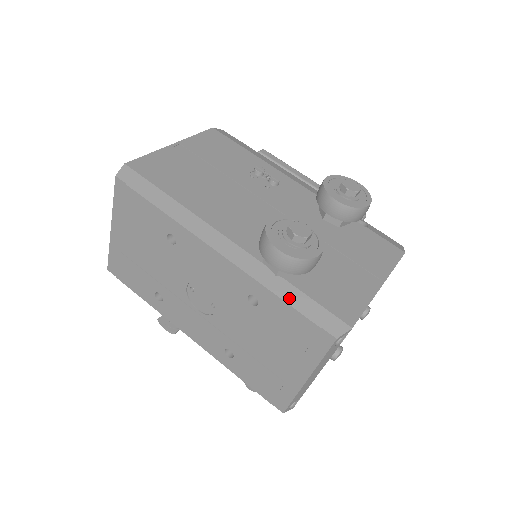
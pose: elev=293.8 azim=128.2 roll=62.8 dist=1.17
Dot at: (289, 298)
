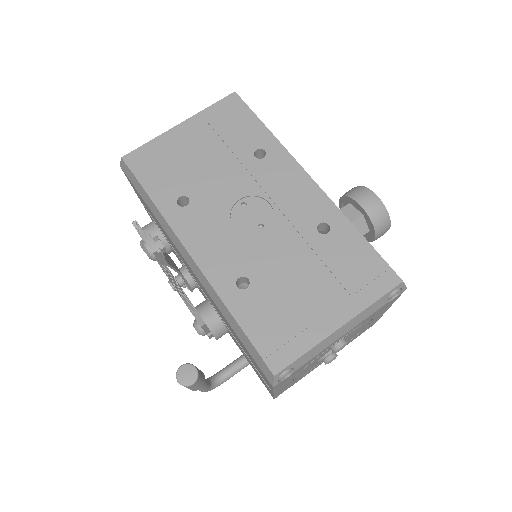
Dot at: (364, 237)
